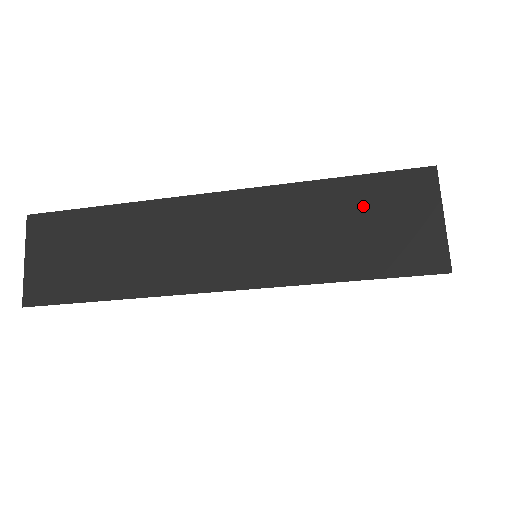
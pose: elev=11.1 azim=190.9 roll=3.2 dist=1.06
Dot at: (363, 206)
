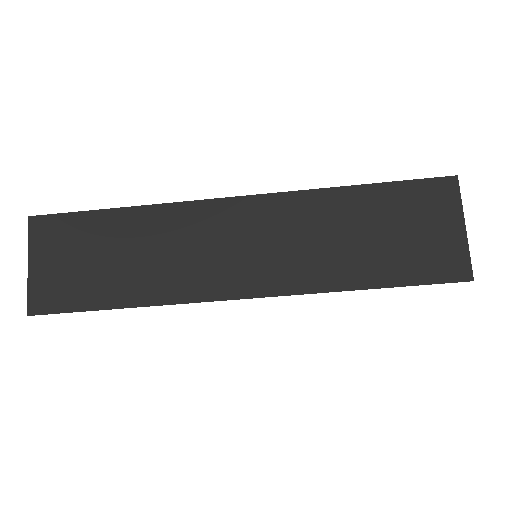
Dot at: (387, 214)
